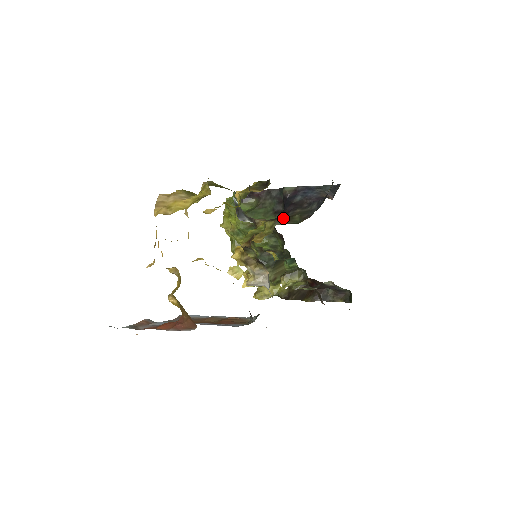
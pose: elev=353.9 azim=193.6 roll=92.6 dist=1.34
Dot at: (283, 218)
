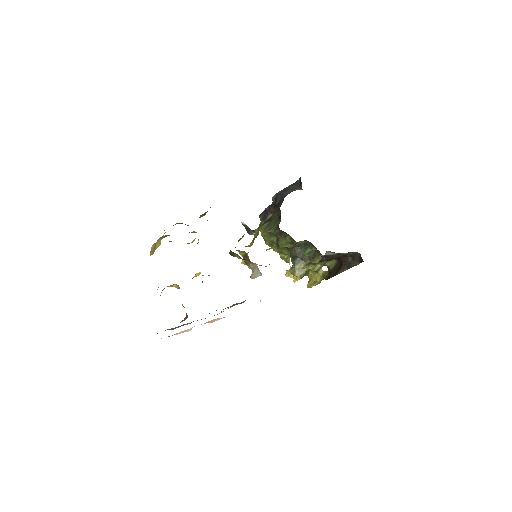
Dot at: (266, 221)
